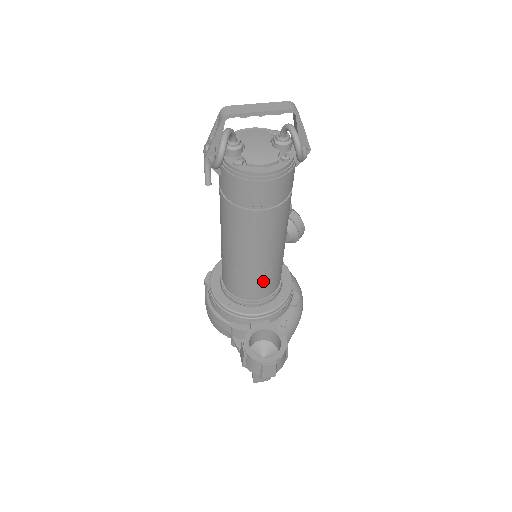
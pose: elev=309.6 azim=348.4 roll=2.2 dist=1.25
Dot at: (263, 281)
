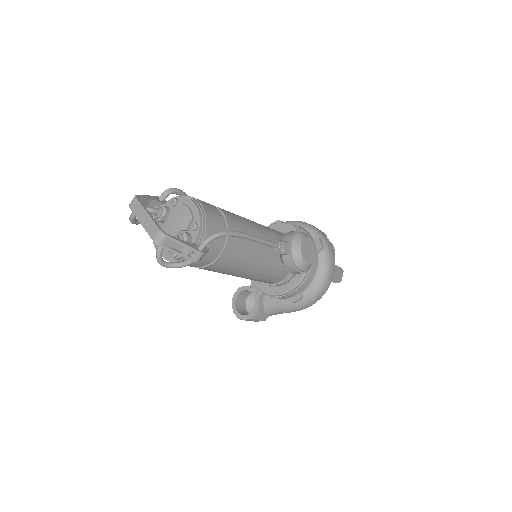
Dot at: occluded
